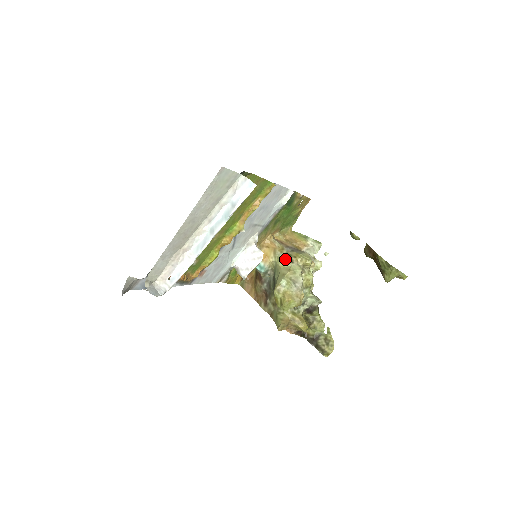
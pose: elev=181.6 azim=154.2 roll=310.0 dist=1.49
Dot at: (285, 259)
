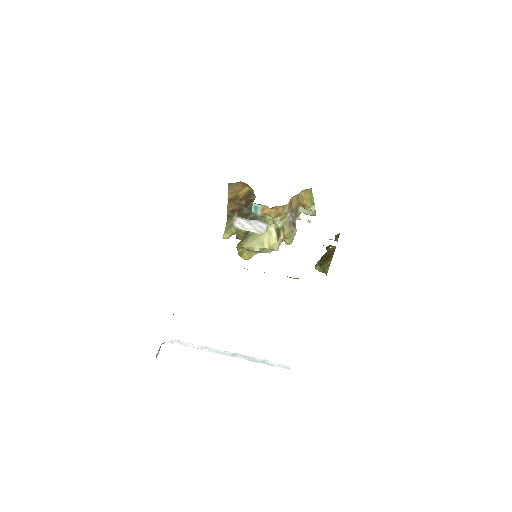
Dot at: (277, 230)
